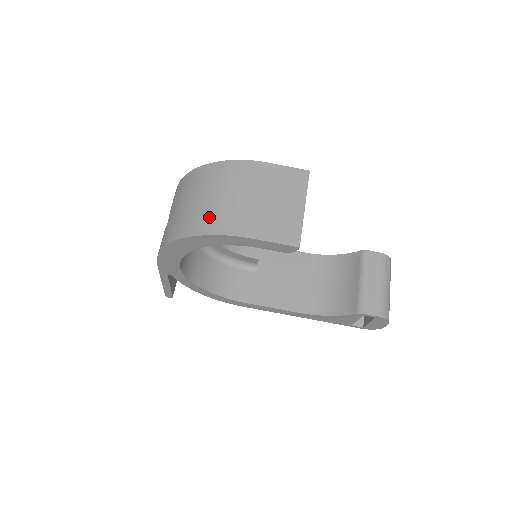
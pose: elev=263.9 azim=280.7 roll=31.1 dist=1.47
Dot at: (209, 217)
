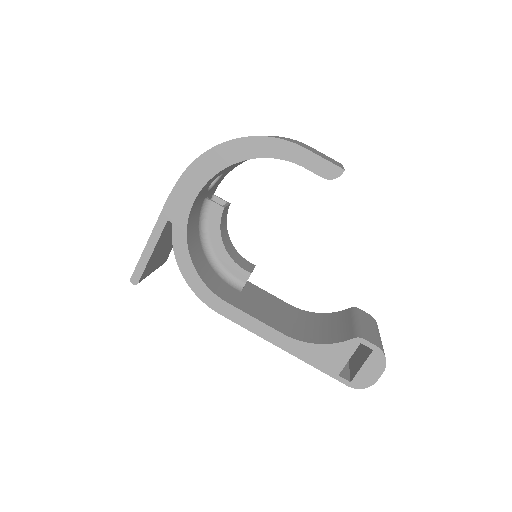
Dot at: occluded
